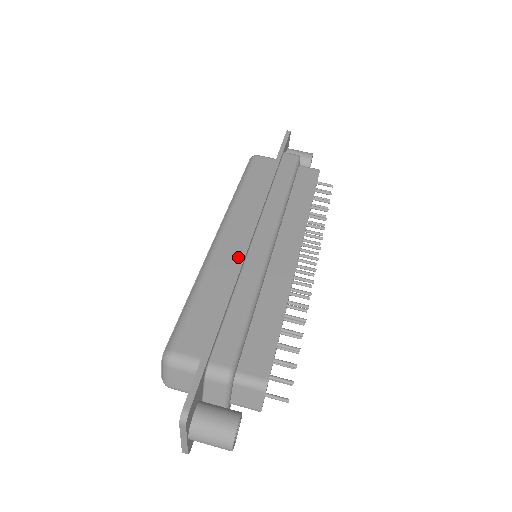
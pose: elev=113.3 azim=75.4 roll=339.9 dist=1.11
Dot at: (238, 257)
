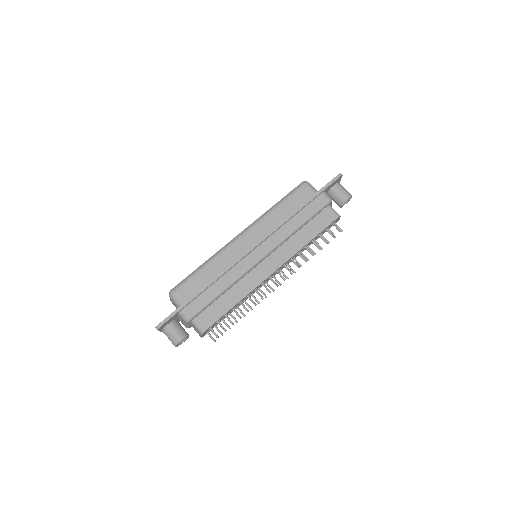
Dot at: occluded
